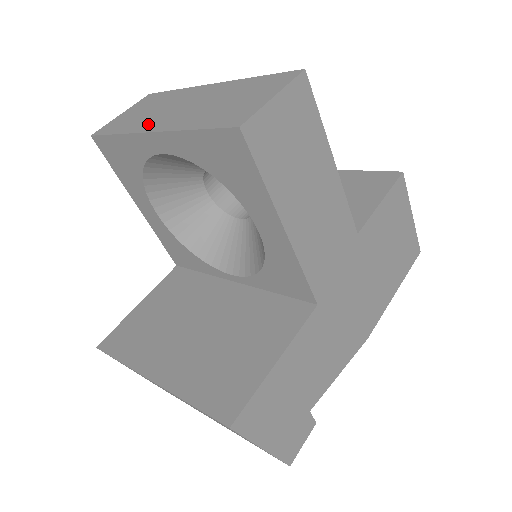
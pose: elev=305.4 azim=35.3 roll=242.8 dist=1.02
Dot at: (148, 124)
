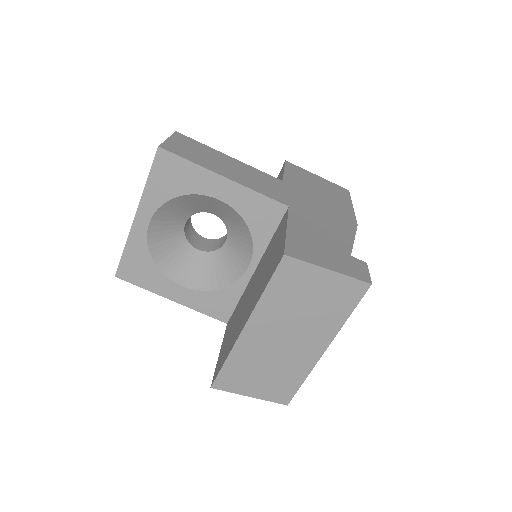
Dot at: occluded
